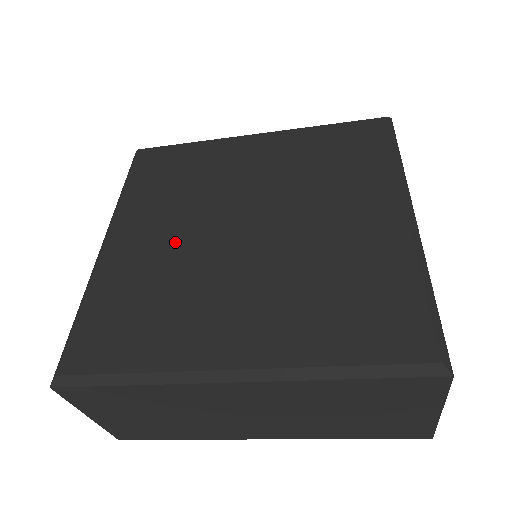
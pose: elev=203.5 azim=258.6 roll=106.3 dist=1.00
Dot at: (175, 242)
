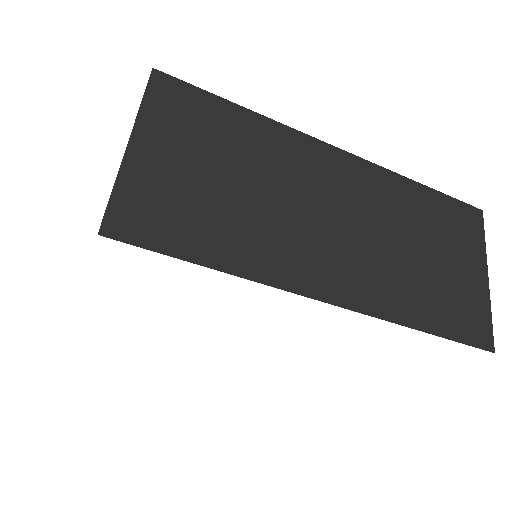
Dot at: occluded
